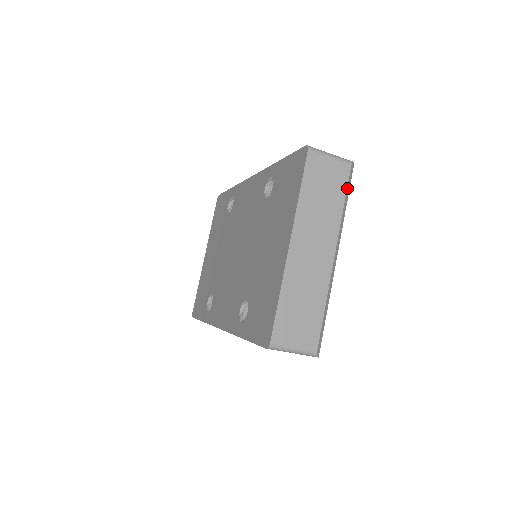
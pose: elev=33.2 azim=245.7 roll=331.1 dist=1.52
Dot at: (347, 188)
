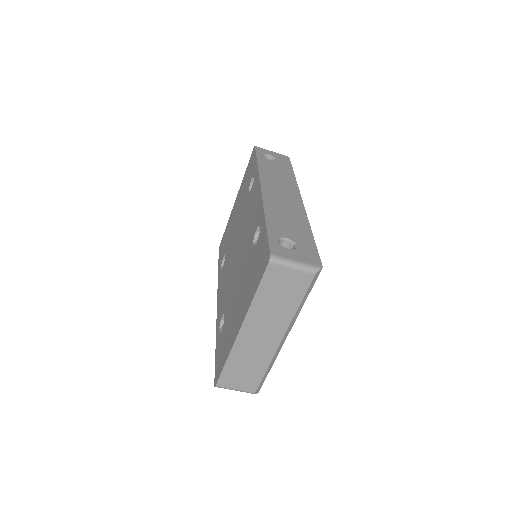
Dot at: (306, 292)
